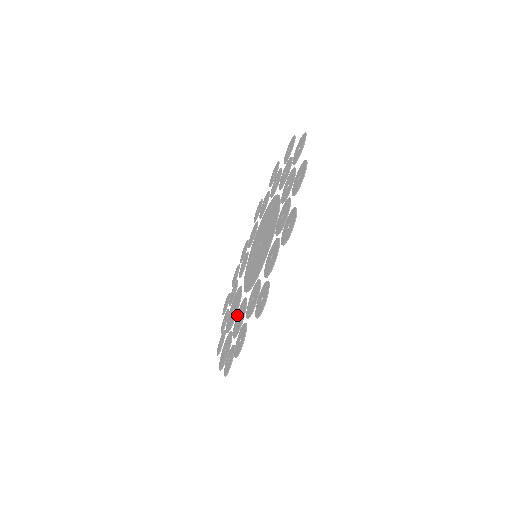
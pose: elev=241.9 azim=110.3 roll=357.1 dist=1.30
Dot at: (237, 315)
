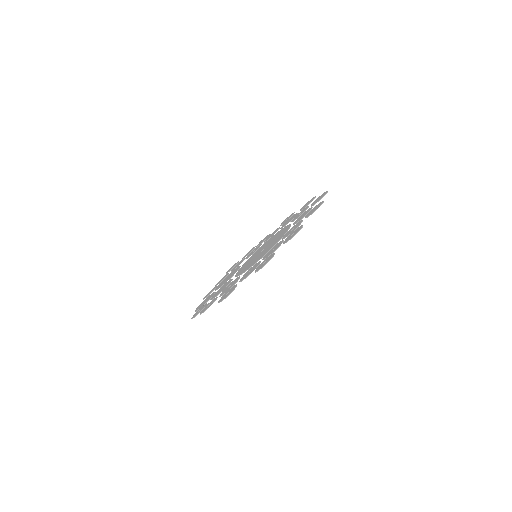
Dot at: (223, 285)
